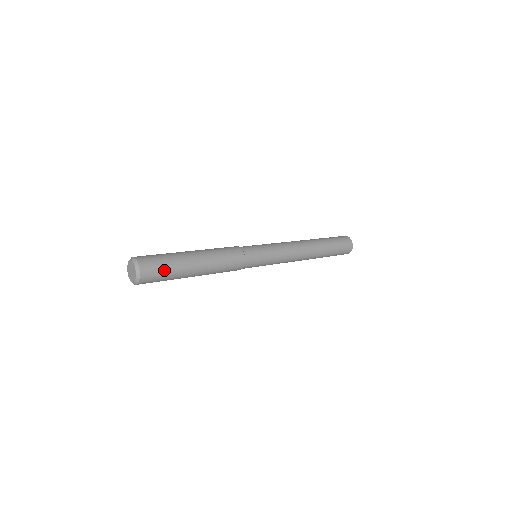
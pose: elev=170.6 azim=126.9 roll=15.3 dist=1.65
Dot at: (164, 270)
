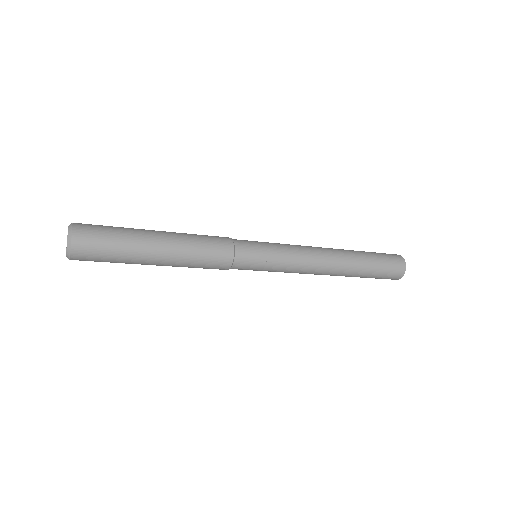
Dot at: (107, 256)
